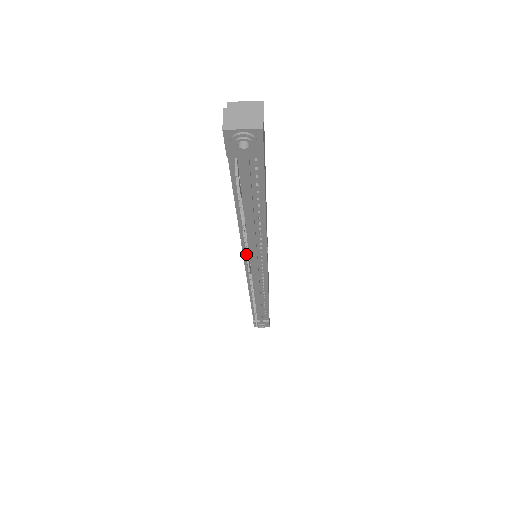
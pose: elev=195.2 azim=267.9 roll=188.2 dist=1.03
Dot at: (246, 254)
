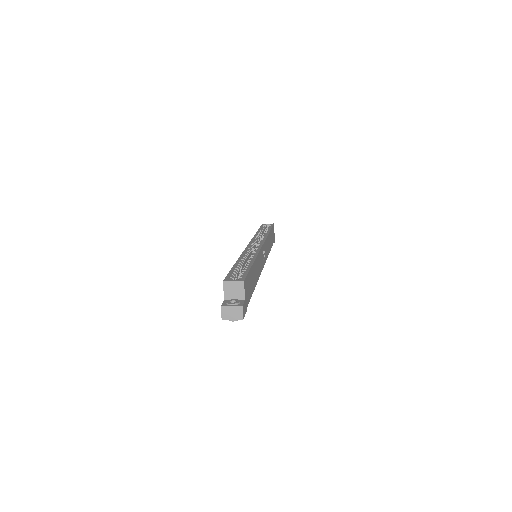
Dot at: occluded
